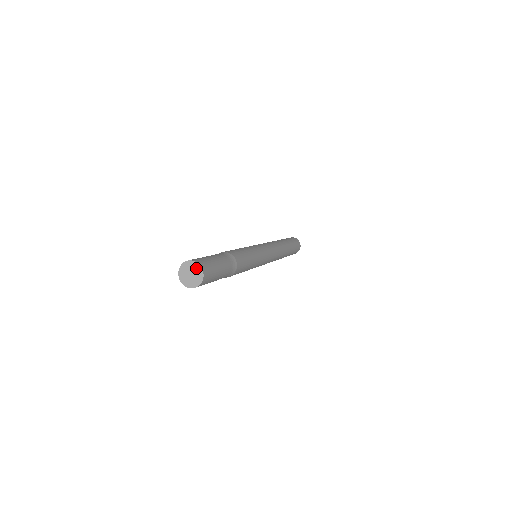
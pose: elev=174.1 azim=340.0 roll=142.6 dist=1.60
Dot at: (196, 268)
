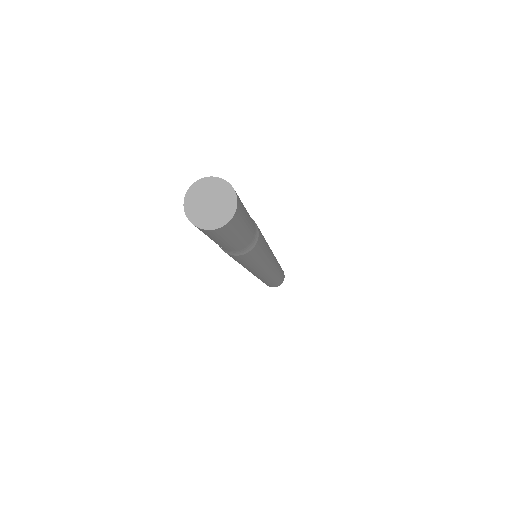
Dot at: (227, 200)
